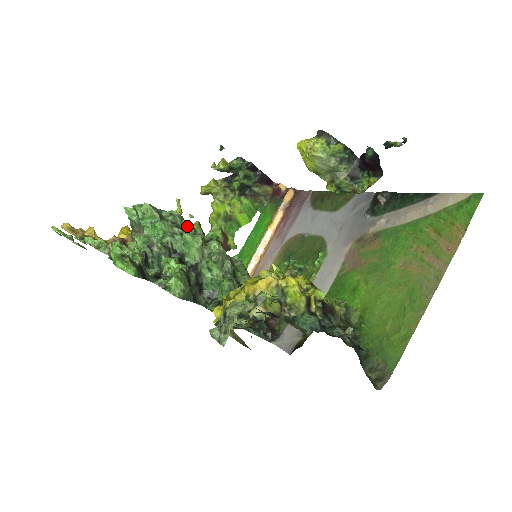
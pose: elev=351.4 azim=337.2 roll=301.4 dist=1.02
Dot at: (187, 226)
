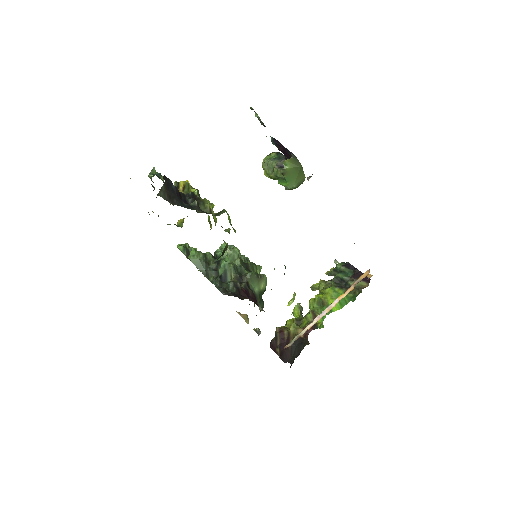
Dot at: occluded
